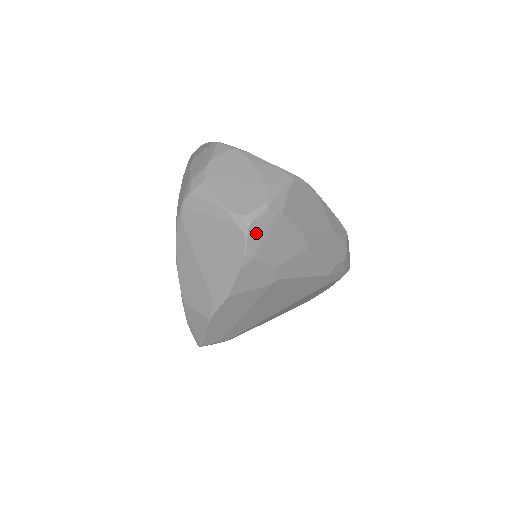
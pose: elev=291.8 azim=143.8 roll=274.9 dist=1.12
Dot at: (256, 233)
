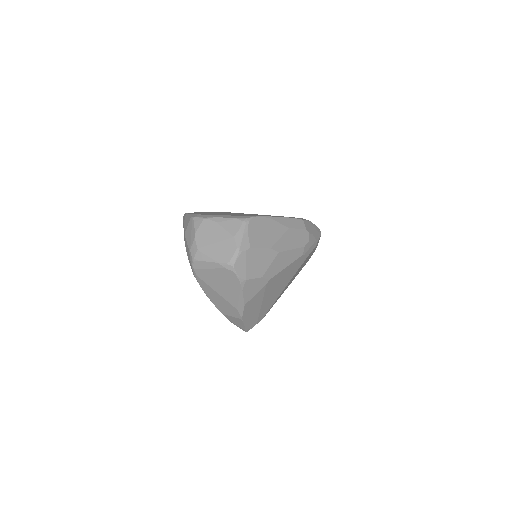
Dot at: (240, 268)
